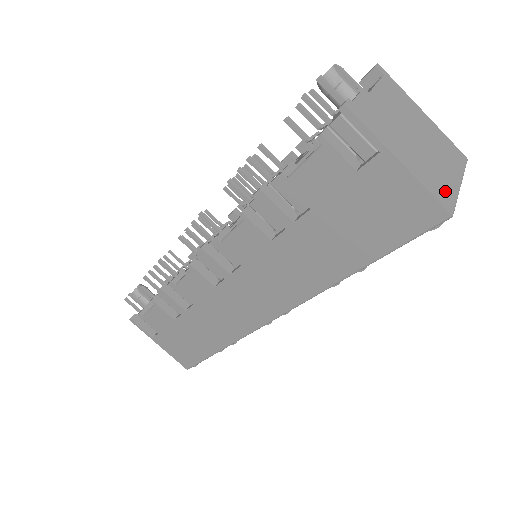
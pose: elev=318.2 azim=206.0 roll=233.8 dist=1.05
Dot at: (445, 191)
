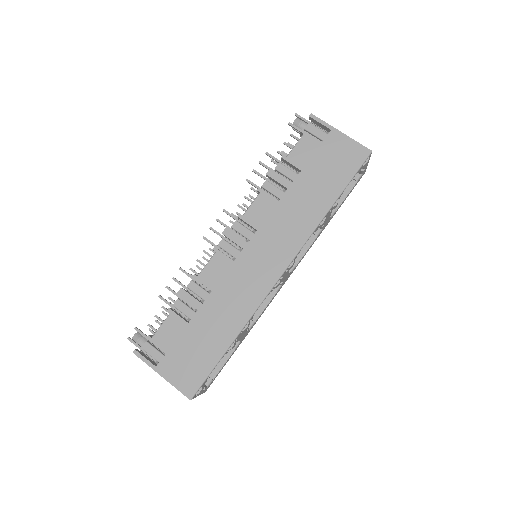
Dot at: occluded
